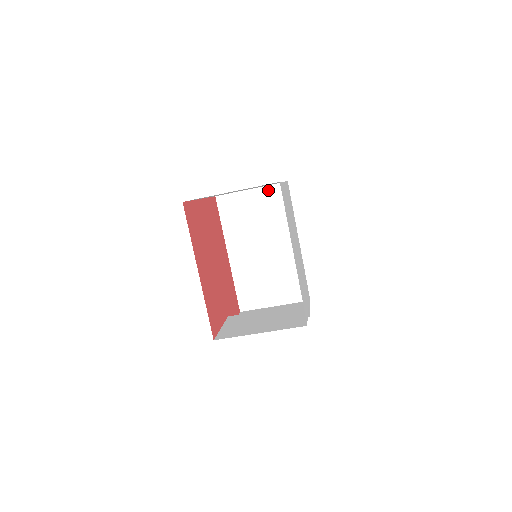
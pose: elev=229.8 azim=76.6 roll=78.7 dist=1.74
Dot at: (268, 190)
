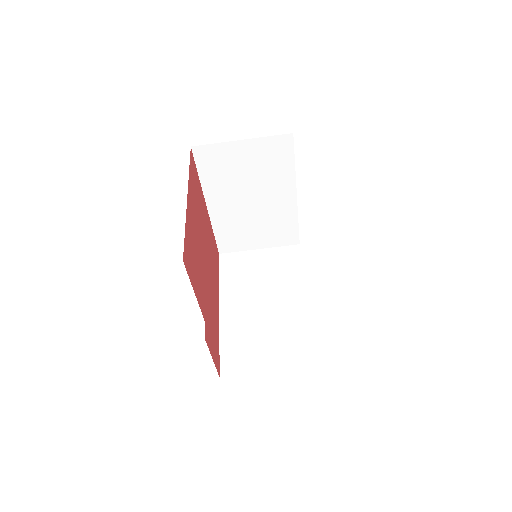
Dot at: (277, 251)
